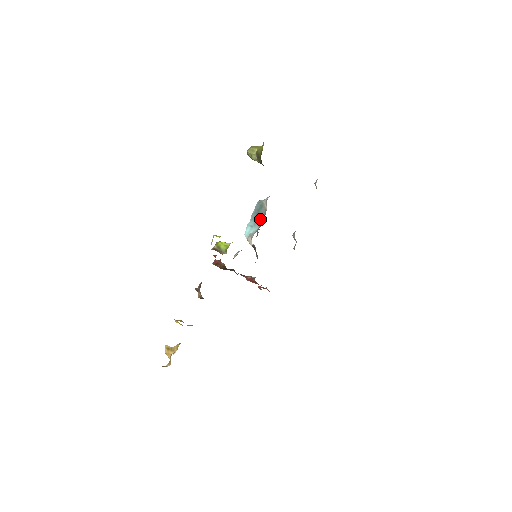
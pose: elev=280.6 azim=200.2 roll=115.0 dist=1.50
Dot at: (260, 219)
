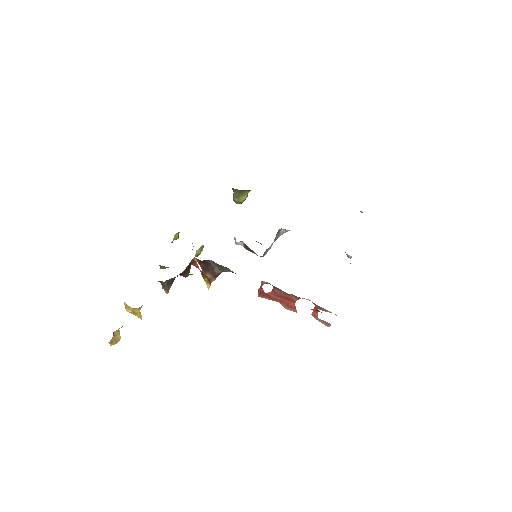
Dot at: occluded
